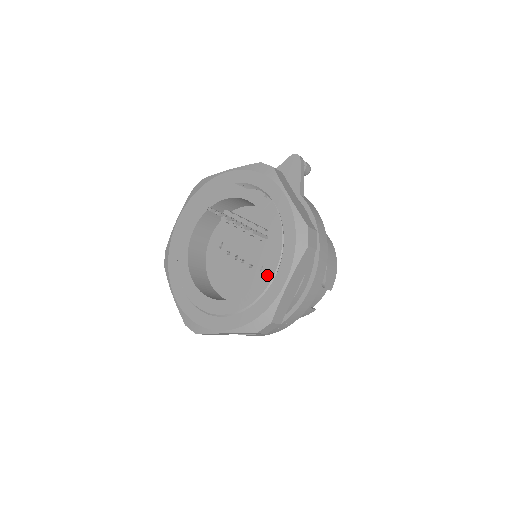
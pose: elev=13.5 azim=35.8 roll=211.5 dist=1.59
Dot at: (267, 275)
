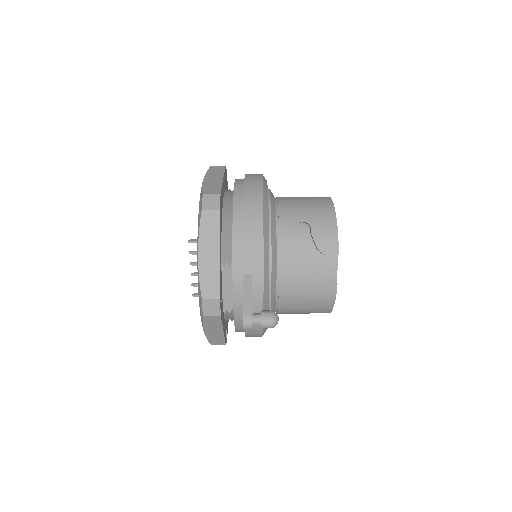
Dot at: occluded
